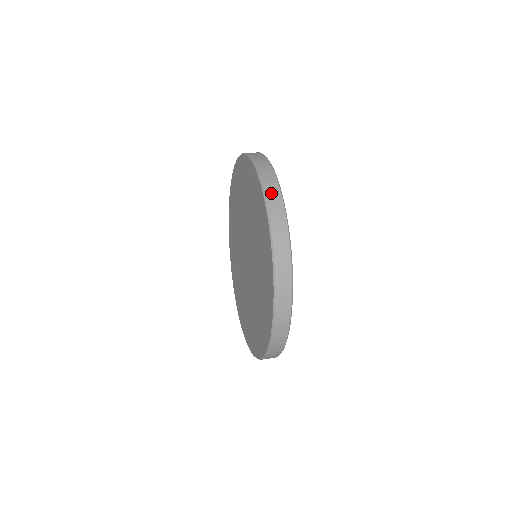
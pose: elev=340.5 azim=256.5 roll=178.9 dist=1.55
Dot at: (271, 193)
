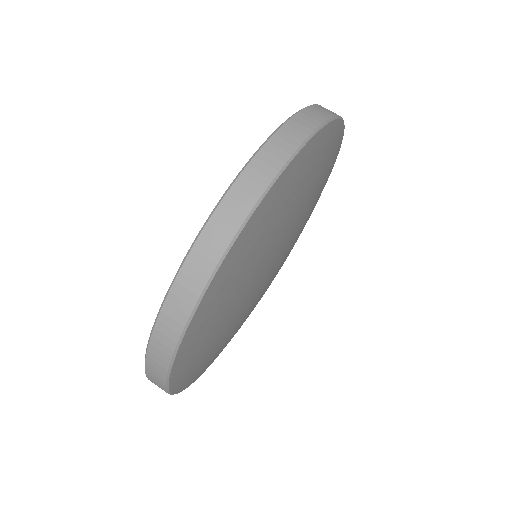
Dot at: (206, 246)
